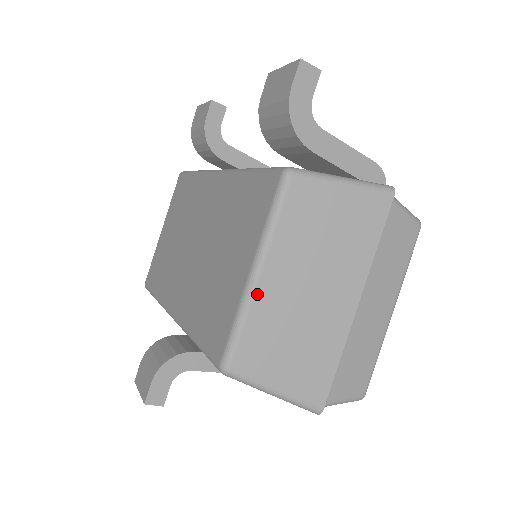
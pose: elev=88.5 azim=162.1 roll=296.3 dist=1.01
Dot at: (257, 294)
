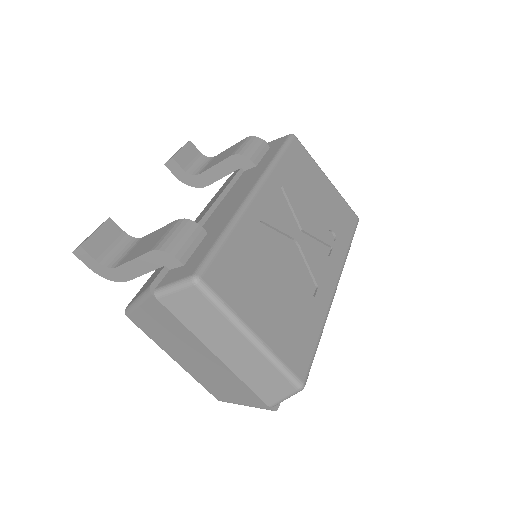
Dot at: (185, 369)
